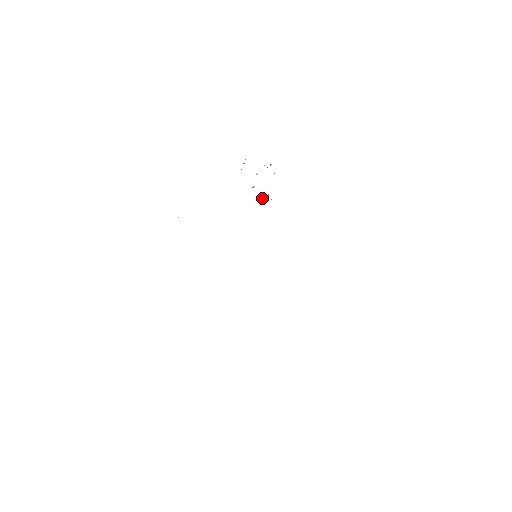
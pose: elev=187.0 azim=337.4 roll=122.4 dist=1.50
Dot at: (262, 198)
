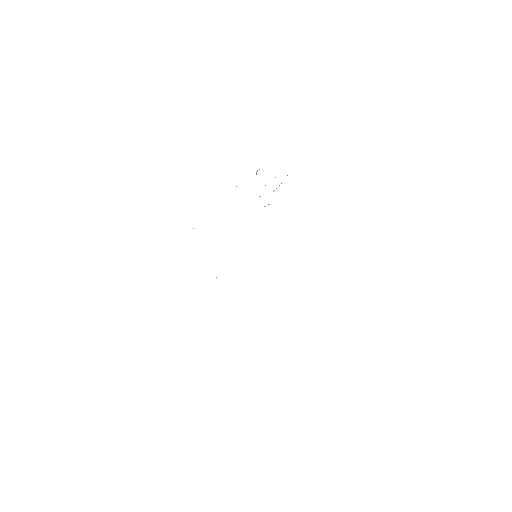
Dot at: occluded
